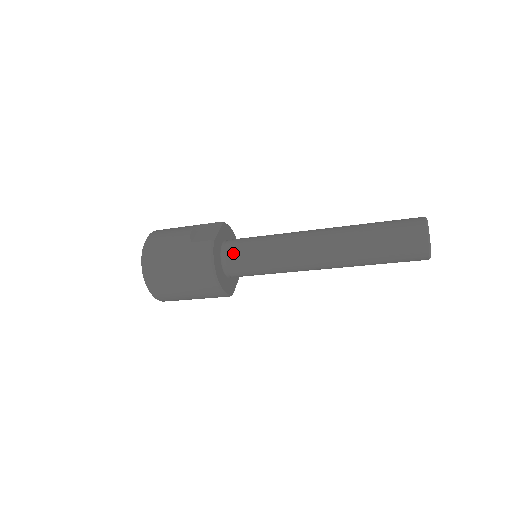
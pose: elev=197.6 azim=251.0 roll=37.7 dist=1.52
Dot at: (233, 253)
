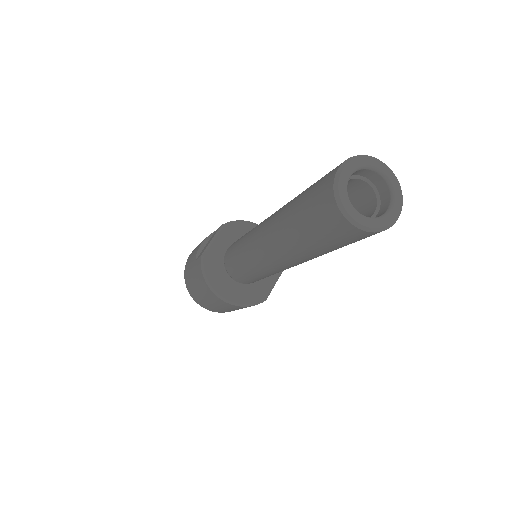
Dot at: (227, 262)
